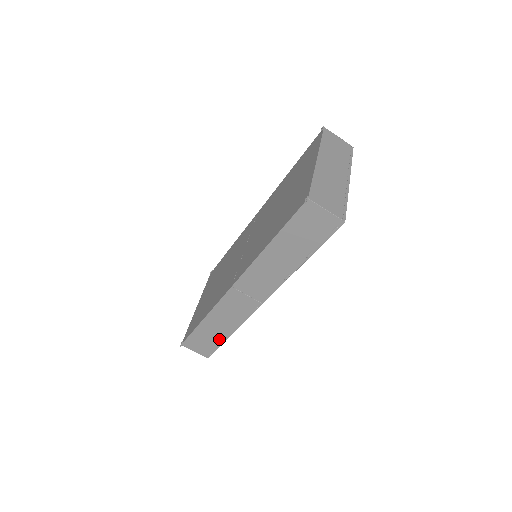
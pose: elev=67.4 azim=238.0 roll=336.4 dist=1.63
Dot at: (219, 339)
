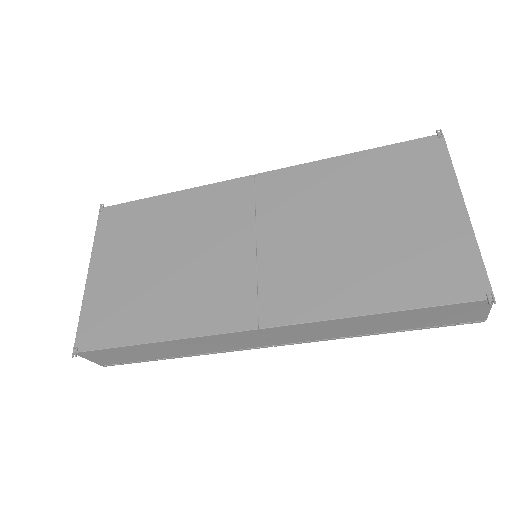
Dot at: (153, 358)
